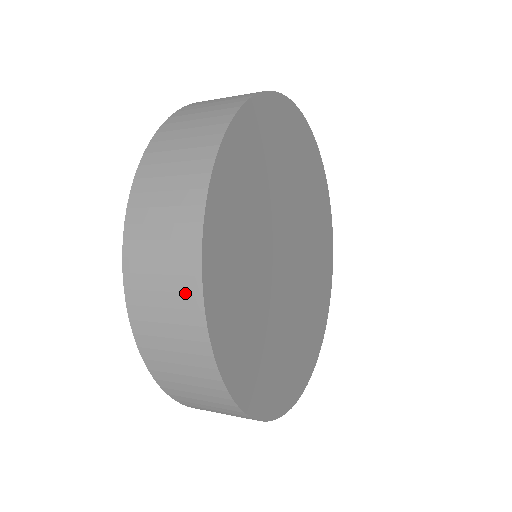
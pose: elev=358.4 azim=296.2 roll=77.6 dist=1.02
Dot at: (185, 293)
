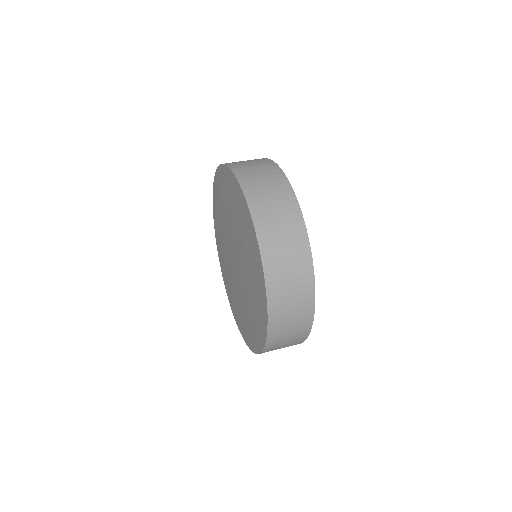
Dot at: (294, 222)
